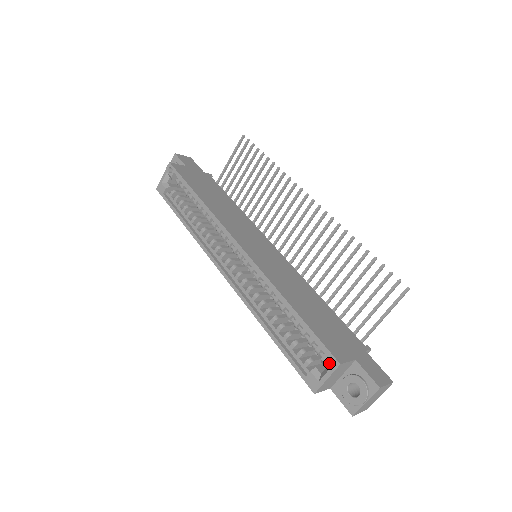
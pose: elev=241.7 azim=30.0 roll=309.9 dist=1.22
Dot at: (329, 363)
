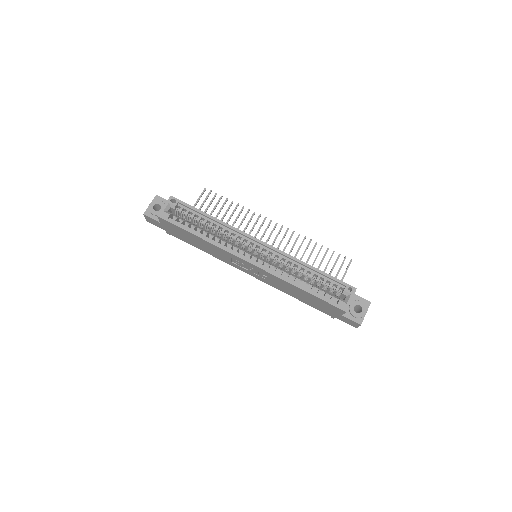
Dot at: (348, 292)
